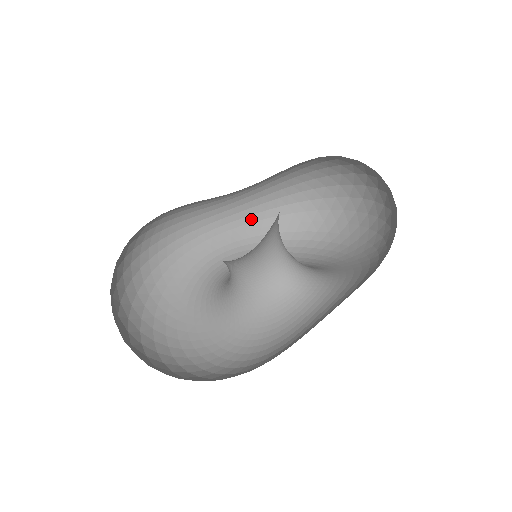
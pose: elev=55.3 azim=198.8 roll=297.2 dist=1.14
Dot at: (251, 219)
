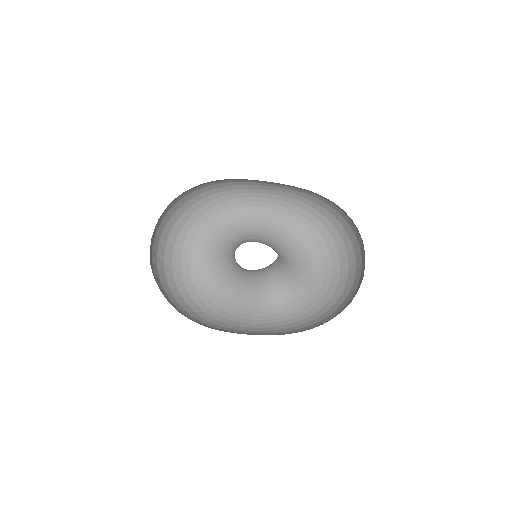
Dot at: (287, 191)
